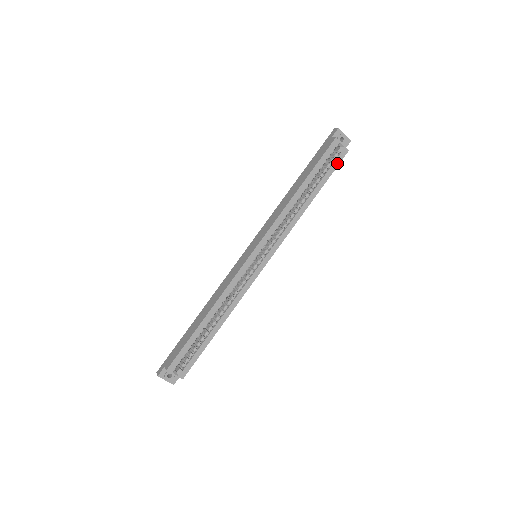
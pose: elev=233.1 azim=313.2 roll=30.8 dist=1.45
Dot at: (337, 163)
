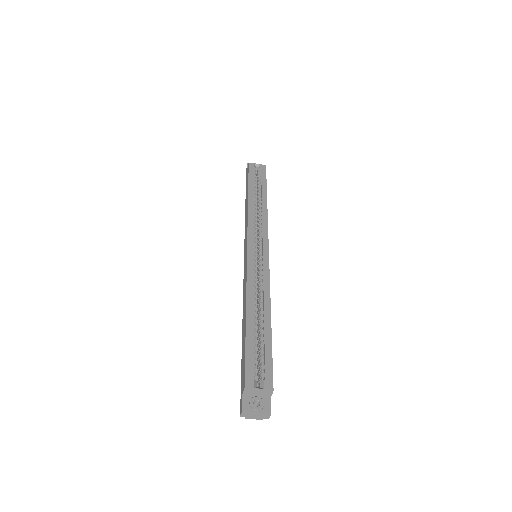
Dot at: (264, 174)
